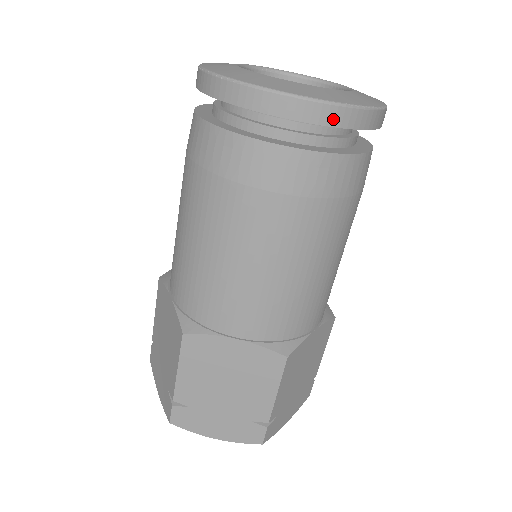
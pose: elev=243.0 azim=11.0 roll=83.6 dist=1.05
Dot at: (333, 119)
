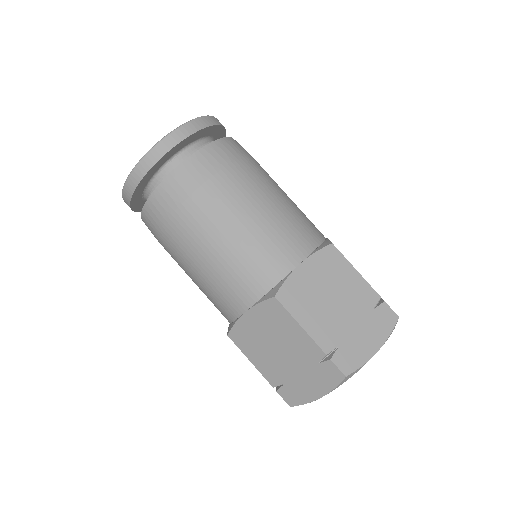
Dot at: (150, 162)
